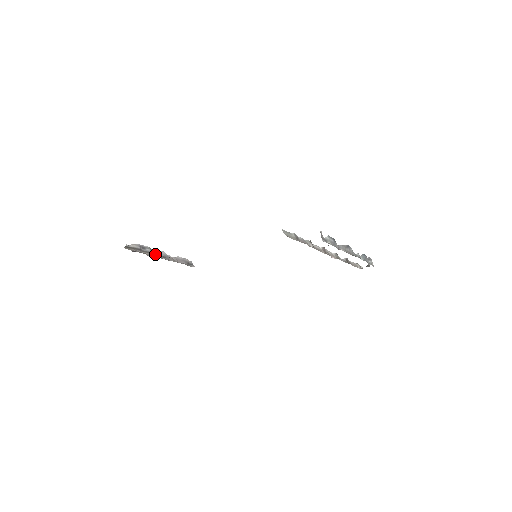
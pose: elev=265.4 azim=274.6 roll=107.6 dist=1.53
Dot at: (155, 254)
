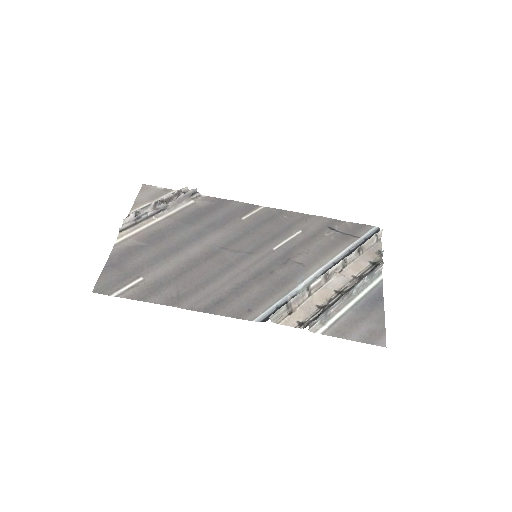
Dot at: (153, 214)
